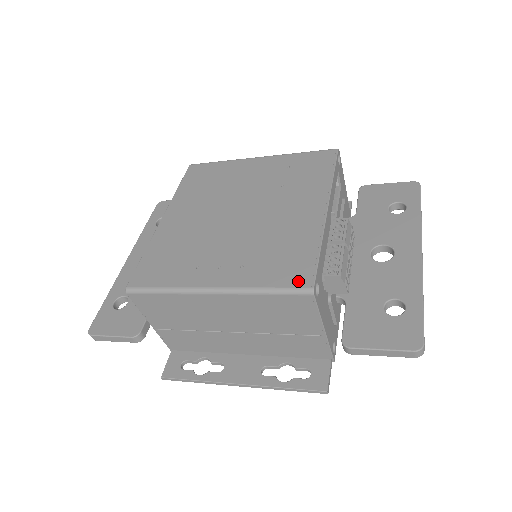
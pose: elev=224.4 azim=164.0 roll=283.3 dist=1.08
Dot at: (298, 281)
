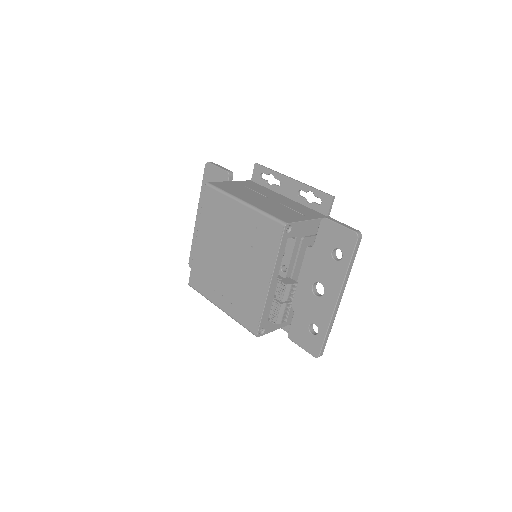
Dot at: (251, 328)
